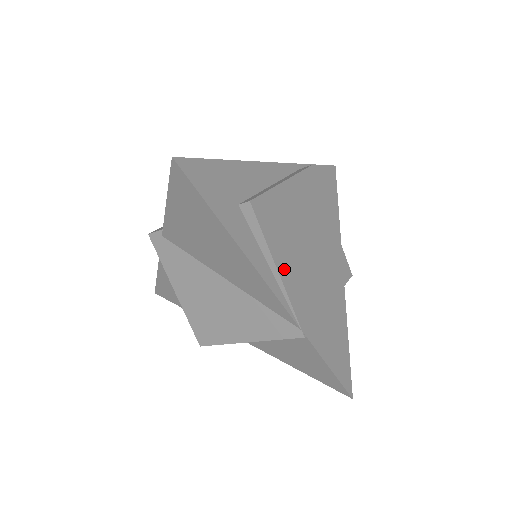
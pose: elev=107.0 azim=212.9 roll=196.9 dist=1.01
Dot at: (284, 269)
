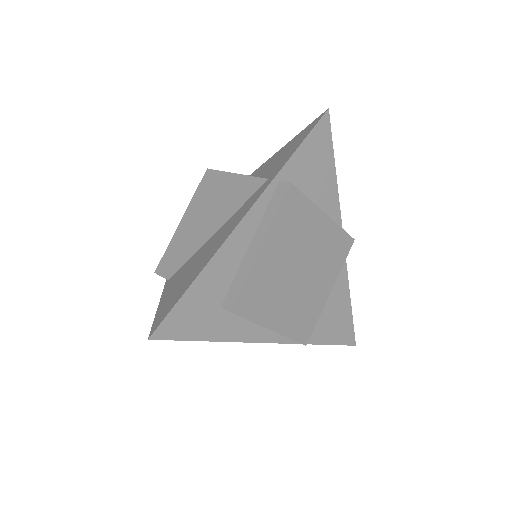
Dot at: (277, 322)
